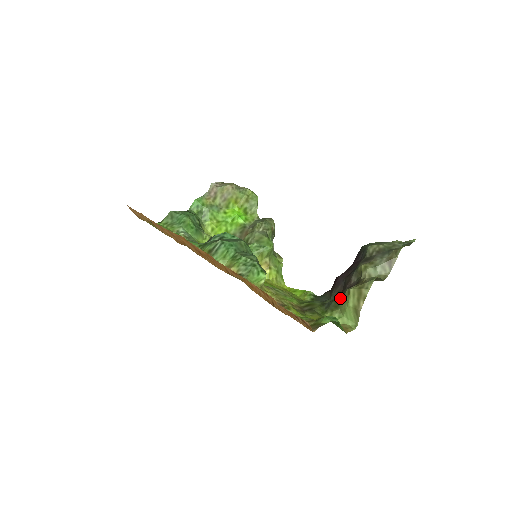
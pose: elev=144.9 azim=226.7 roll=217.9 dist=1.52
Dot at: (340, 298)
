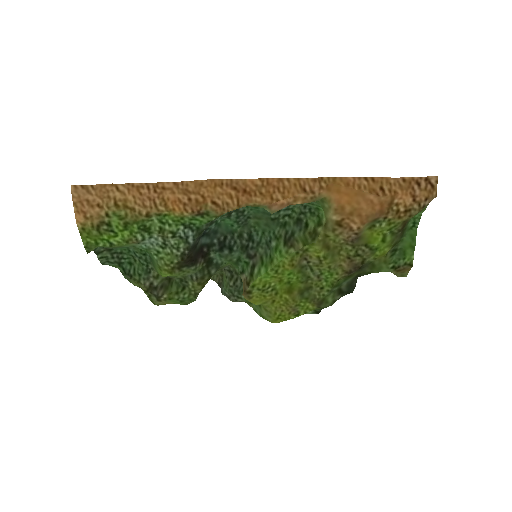
Dot at: occluded
